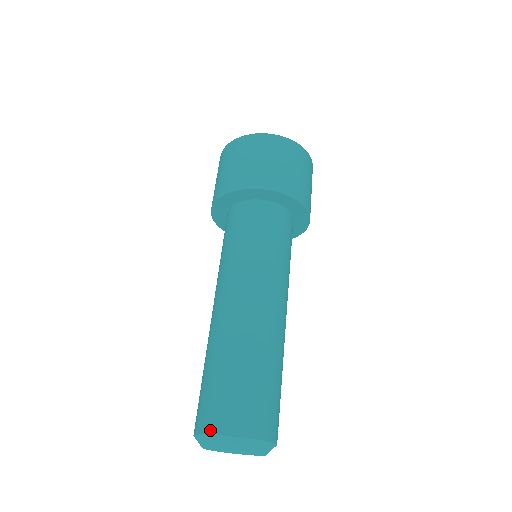
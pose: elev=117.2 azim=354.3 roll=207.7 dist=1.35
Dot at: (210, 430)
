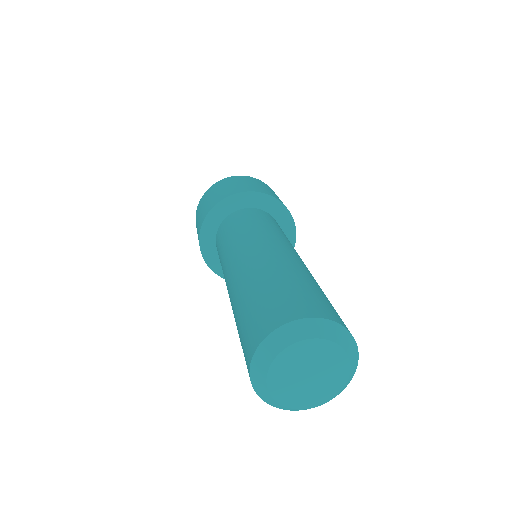
Dot at: (274, 326)
